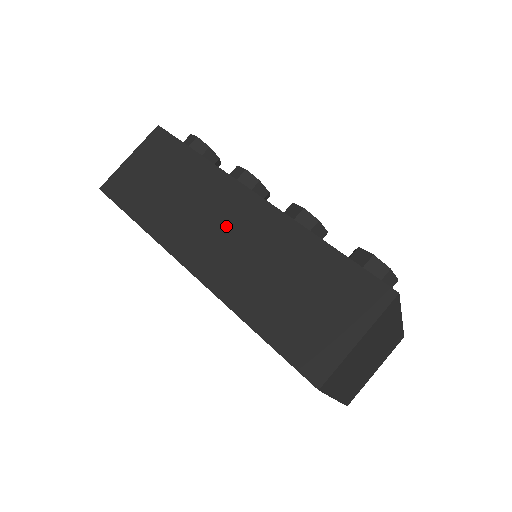
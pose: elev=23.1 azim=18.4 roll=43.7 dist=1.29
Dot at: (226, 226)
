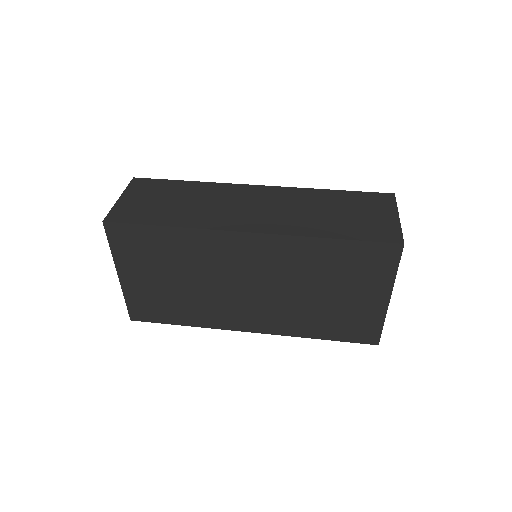
Dot at: (254, 204)
